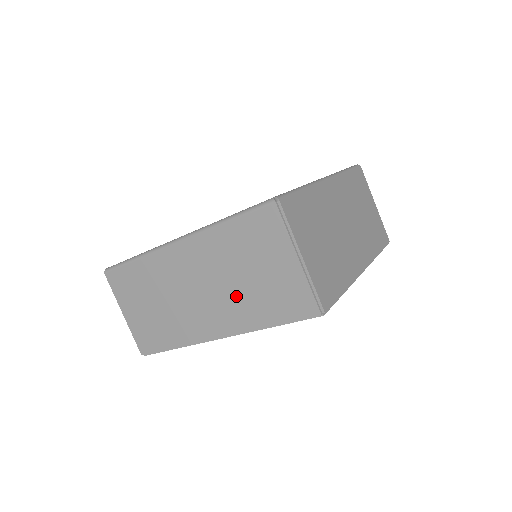
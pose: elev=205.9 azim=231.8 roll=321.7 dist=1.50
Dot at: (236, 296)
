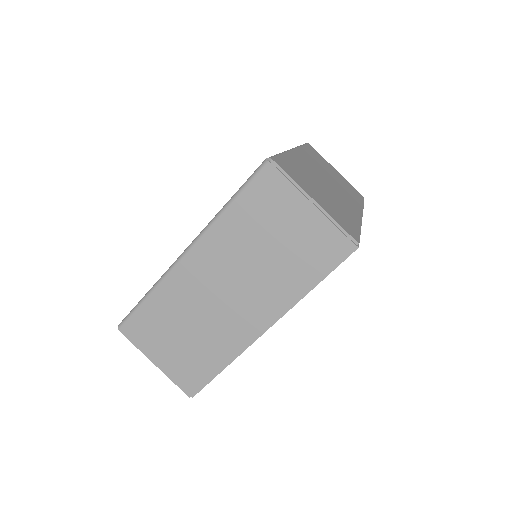
Dot at: (266, 276)
